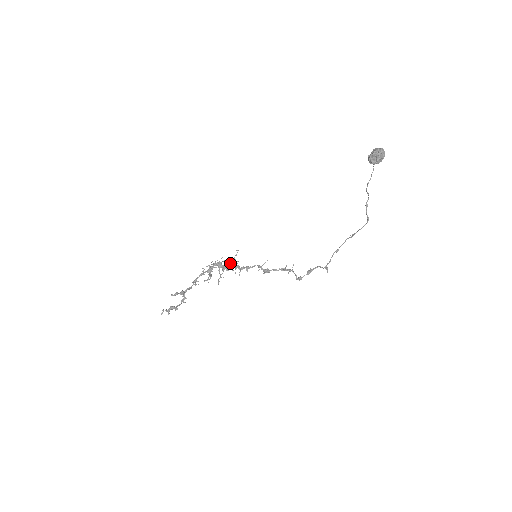
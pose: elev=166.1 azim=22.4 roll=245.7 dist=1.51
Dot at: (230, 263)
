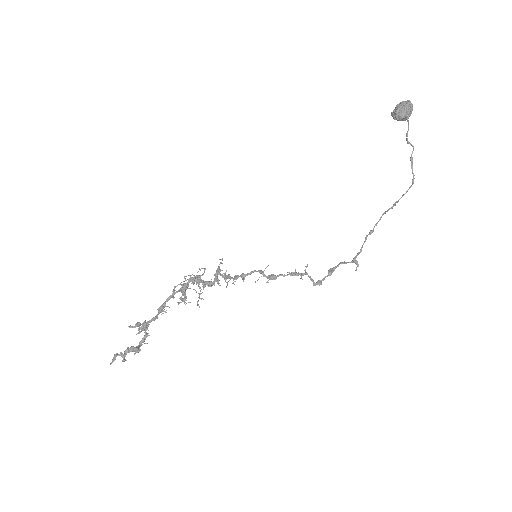
Dot at: (214, 275)
